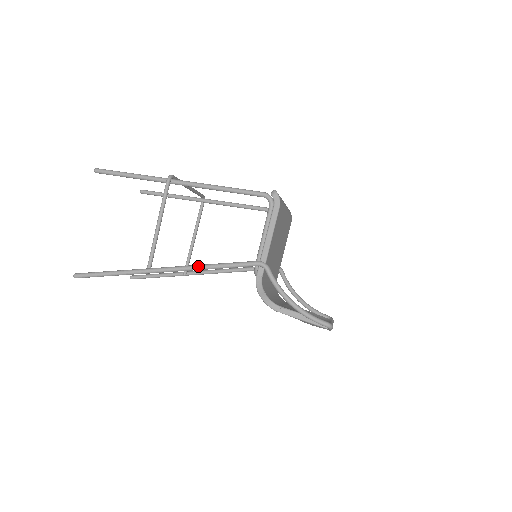
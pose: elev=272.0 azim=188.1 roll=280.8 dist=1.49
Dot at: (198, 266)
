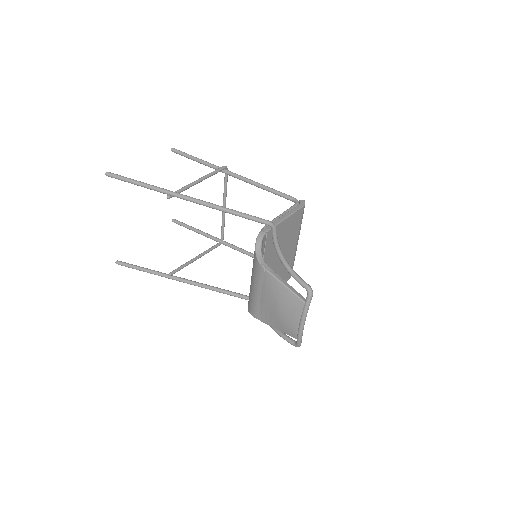
Dot at: occluded
